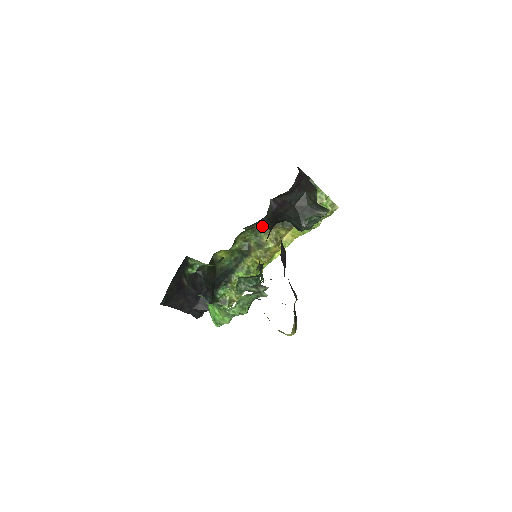
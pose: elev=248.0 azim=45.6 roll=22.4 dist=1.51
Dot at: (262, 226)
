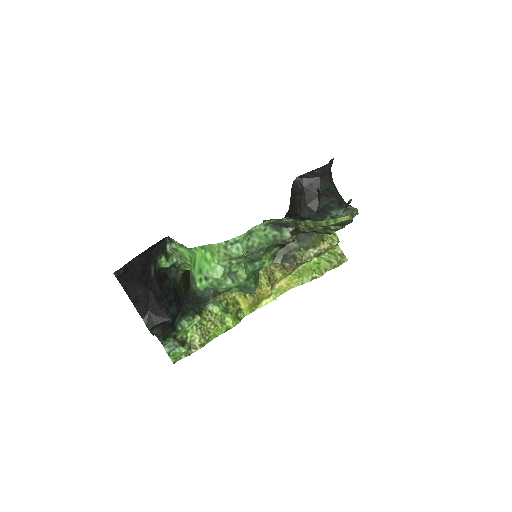
Dot at: occluded
